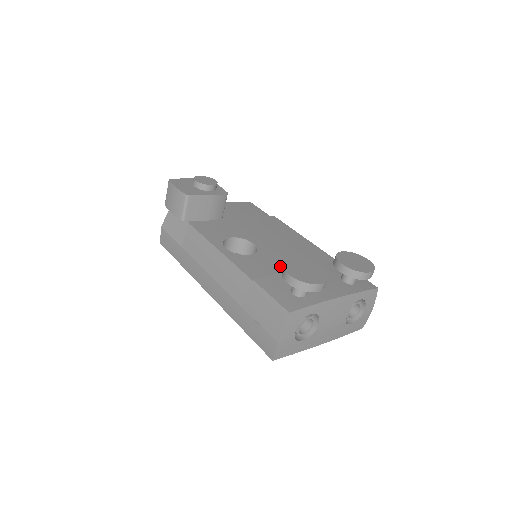
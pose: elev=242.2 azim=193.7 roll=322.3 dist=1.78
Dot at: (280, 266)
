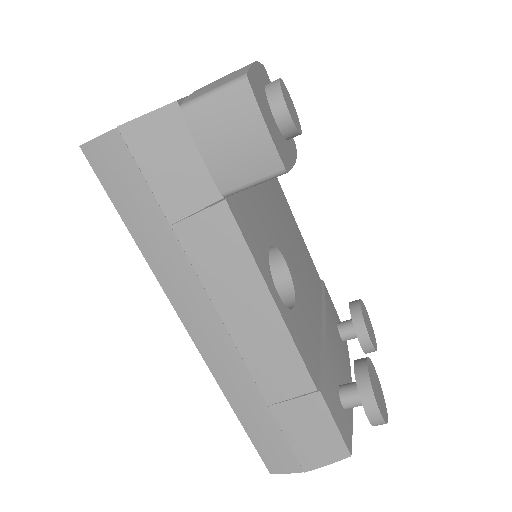
Dot at: (314, 325)
